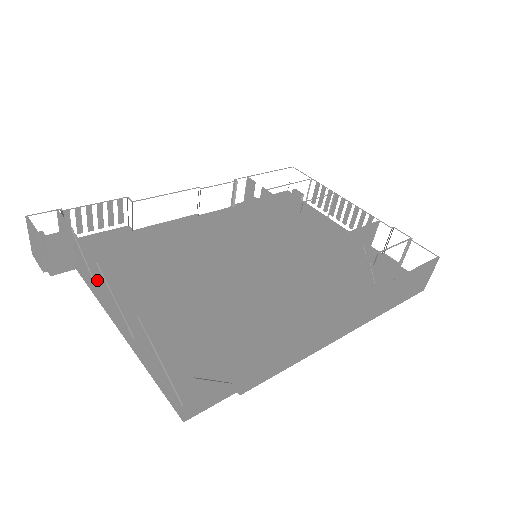
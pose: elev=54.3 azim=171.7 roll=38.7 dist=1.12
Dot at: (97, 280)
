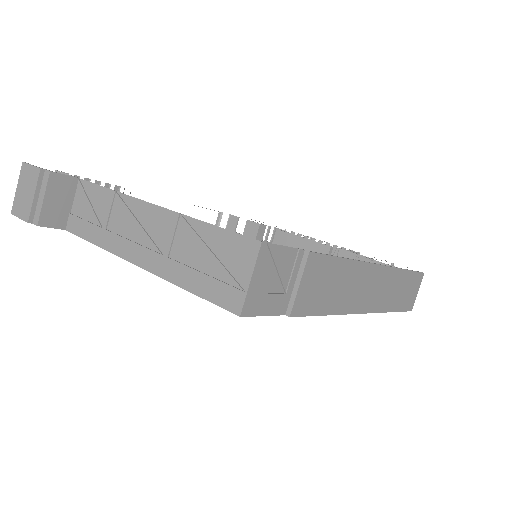
Dot at: (108, 216)
